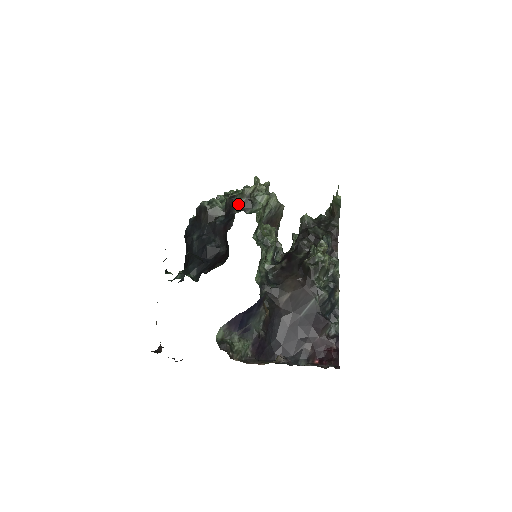
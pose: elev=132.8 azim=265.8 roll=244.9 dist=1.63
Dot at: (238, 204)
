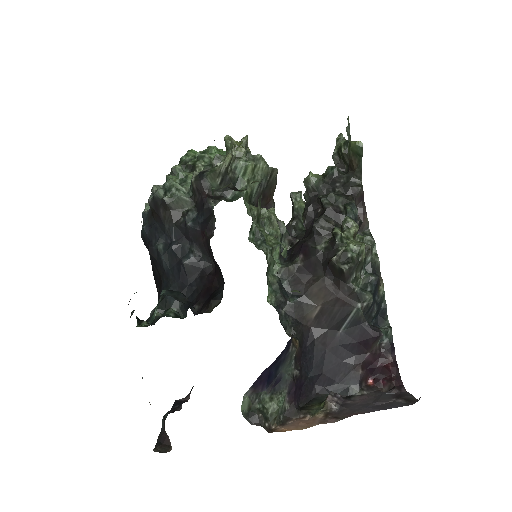
Dot at: occluded
